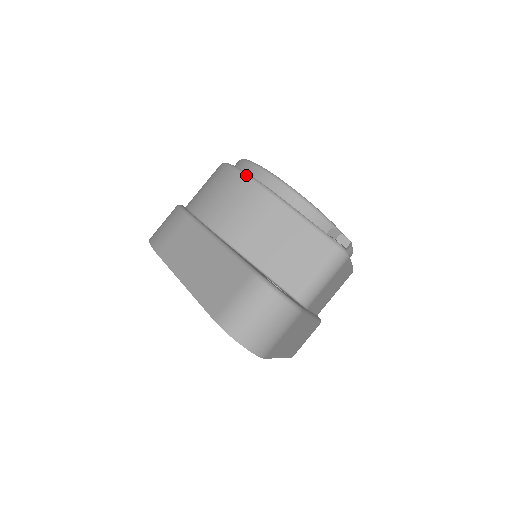
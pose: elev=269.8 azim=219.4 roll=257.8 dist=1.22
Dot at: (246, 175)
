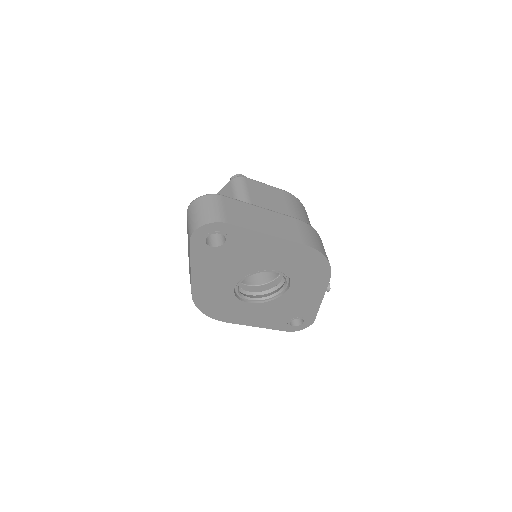
Dot at: occluded
